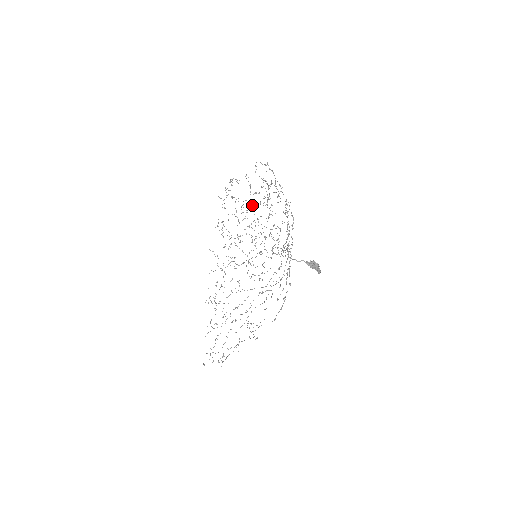
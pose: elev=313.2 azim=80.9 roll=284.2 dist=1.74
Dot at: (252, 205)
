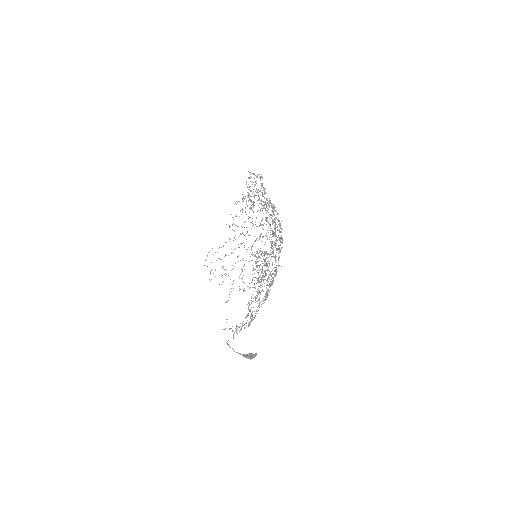
Dot at: (274, 218)
